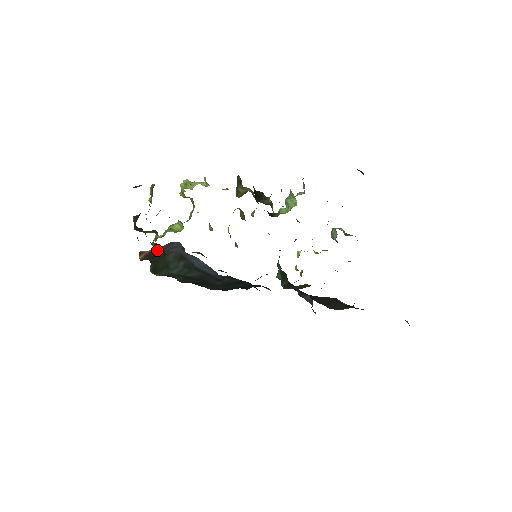
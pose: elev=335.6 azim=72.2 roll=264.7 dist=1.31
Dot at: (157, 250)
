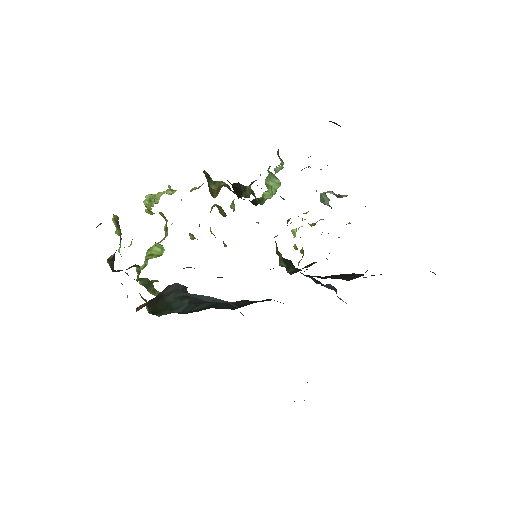
Dot at: (154, 298)
